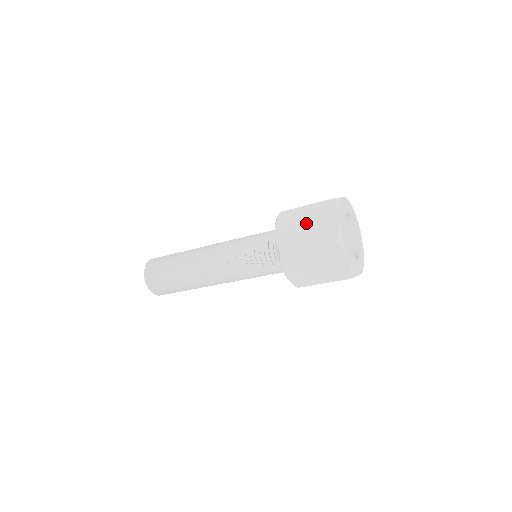
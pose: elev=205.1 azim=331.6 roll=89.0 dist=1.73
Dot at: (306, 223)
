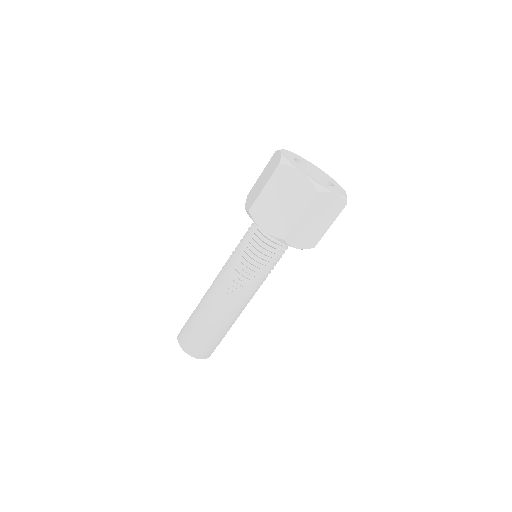
Dot at: (279, 200)
